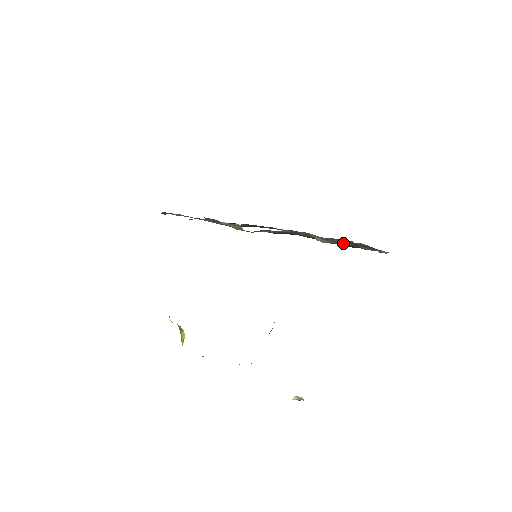
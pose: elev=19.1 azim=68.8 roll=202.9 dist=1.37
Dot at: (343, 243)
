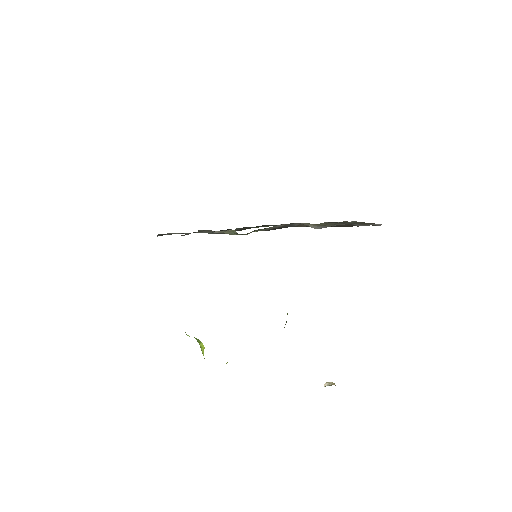
Dot at: occluded
